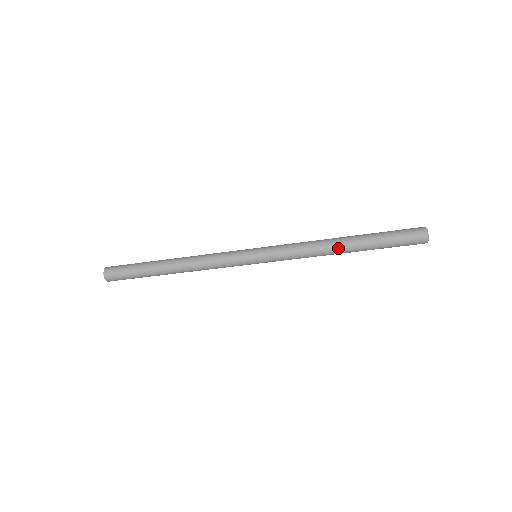
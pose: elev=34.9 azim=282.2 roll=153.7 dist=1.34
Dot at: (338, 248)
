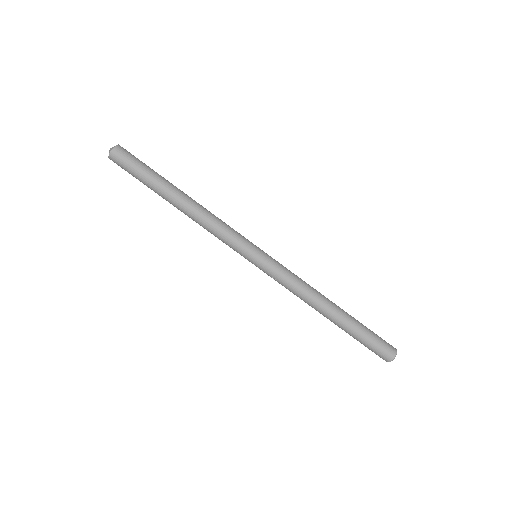
Dot at: (325, 309)
